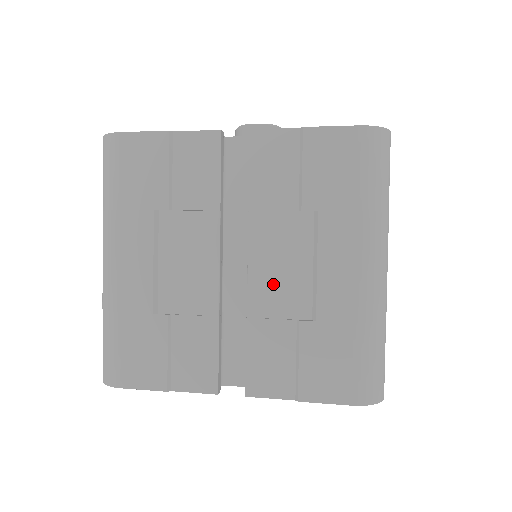
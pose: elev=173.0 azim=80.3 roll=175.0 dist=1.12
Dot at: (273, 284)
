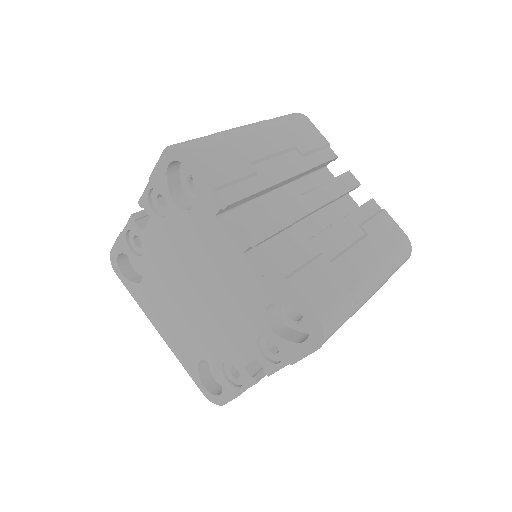
Dot at: occluded
